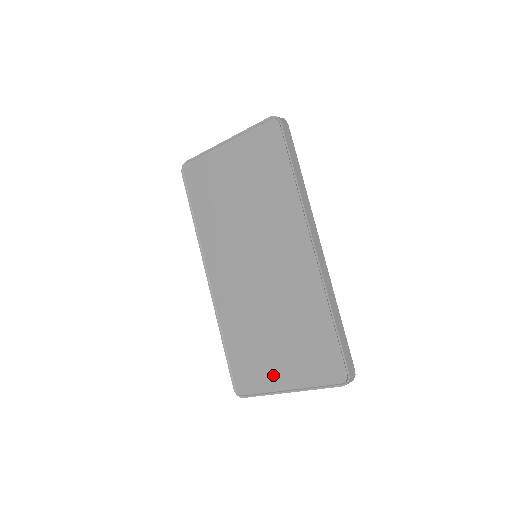
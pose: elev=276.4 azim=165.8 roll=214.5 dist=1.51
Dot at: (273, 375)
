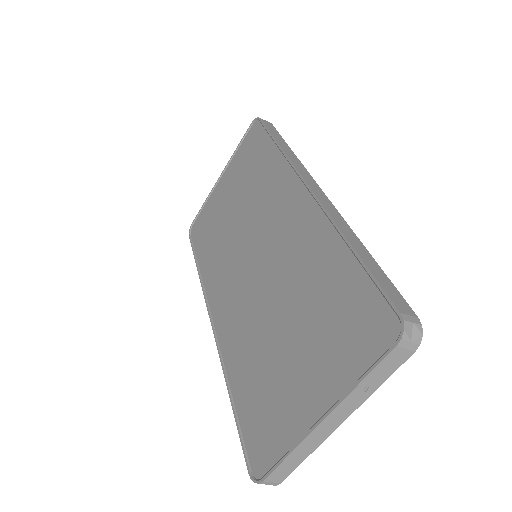
Dot at: (296, 405)
